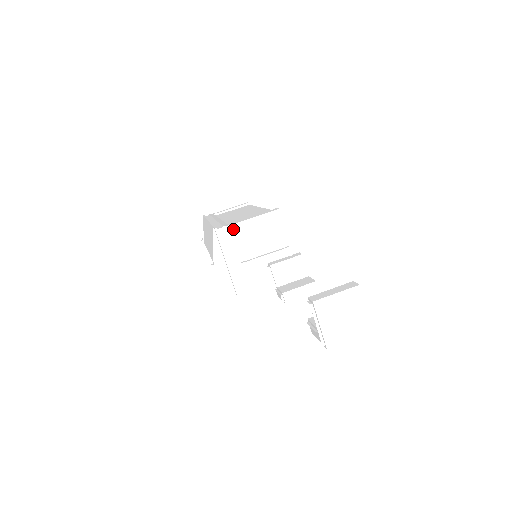
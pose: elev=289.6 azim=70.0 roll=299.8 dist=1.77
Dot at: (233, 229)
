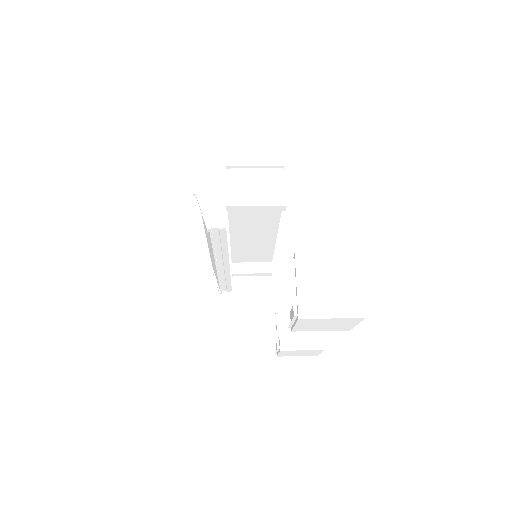
Dot at: (229, 162)
